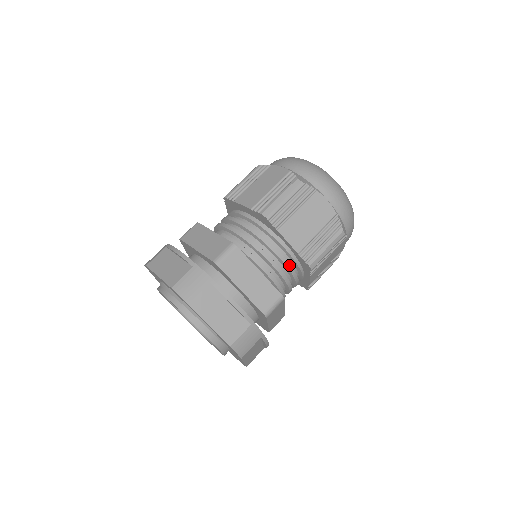
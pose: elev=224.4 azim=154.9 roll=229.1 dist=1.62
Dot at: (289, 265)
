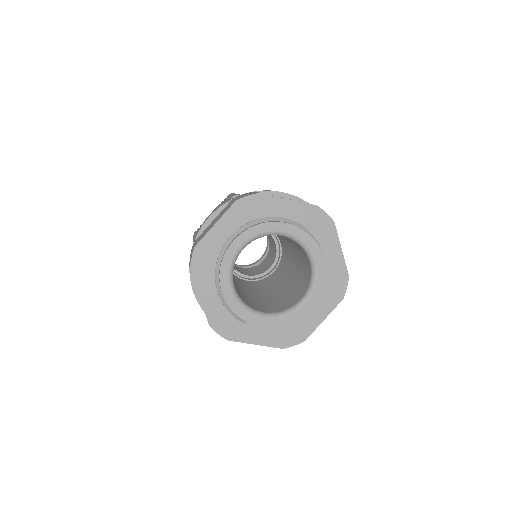
Dot at: occluded
